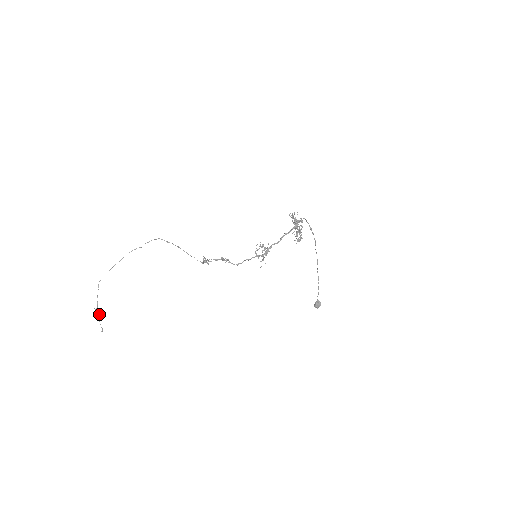
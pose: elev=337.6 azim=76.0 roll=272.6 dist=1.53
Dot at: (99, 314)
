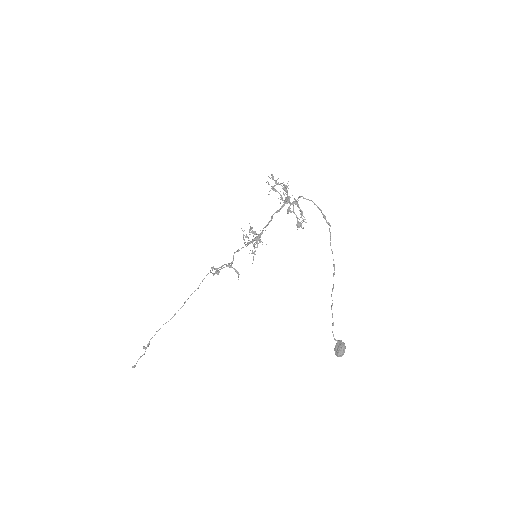
Dot at: (144, 354)
